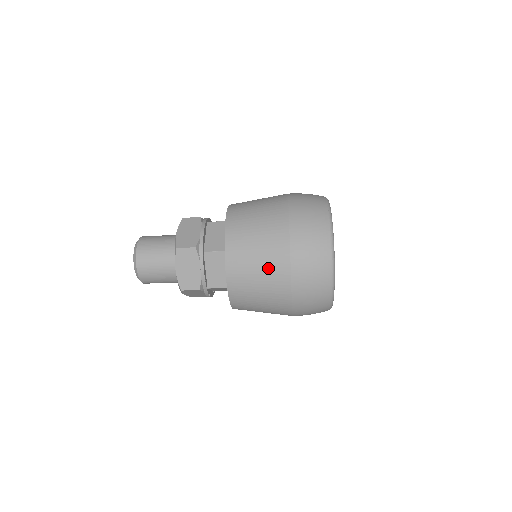
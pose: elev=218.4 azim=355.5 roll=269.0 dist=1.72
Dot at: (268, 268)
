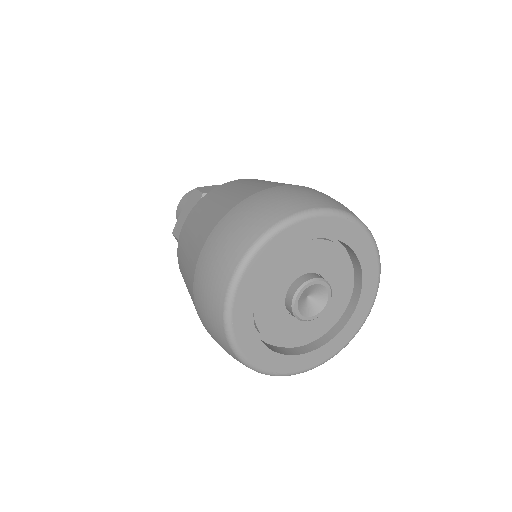
Dot at: occluded
